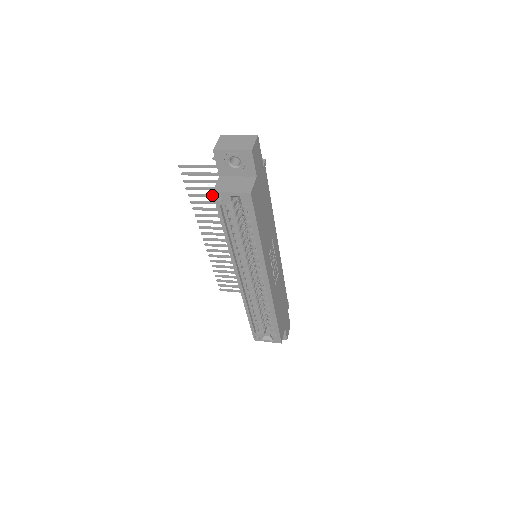
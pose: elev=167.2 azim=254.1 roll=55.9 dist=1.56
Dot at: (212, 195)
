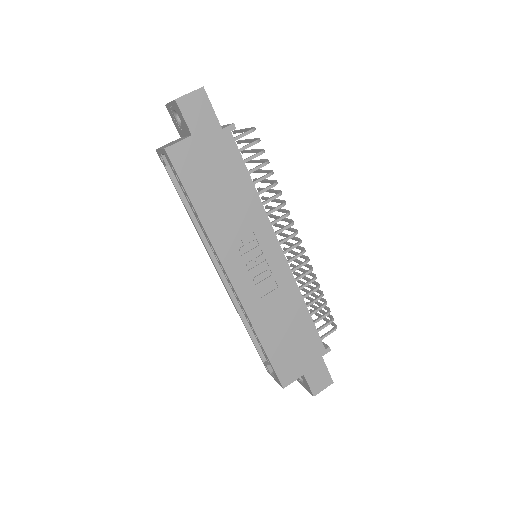
Dot at: occluded
